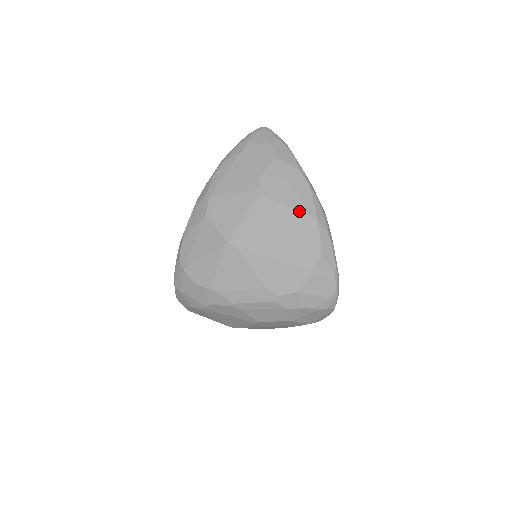
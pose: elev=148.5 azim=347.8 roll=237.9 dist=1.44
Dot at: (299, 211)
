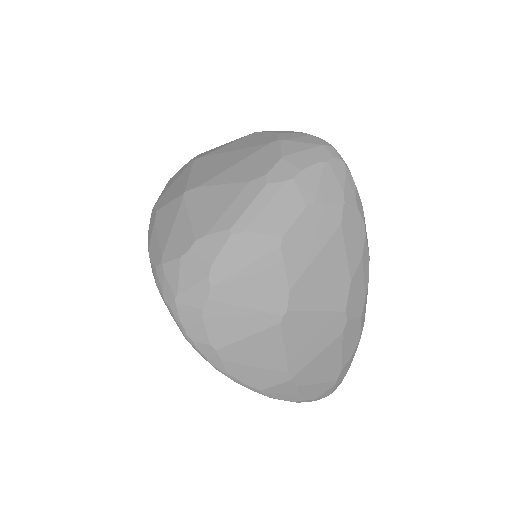
Dot at: (235, 141)
